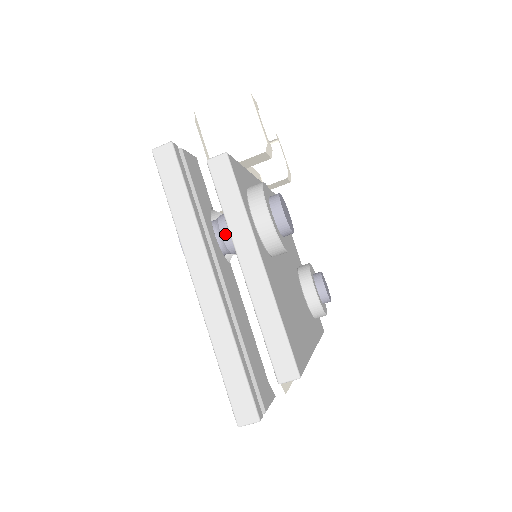
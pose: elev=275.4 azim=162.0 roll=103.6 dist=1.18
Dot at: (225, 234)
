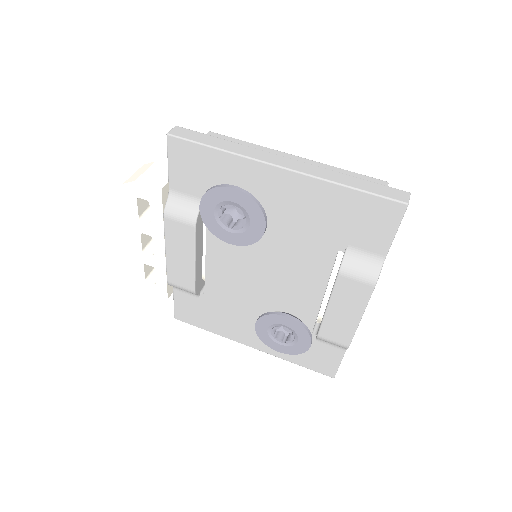
Dot at: occluded
